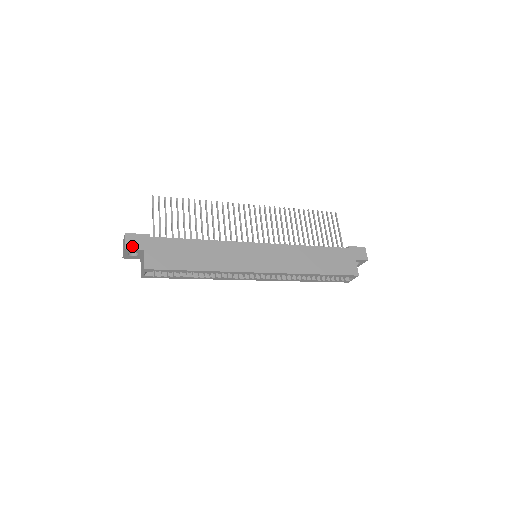
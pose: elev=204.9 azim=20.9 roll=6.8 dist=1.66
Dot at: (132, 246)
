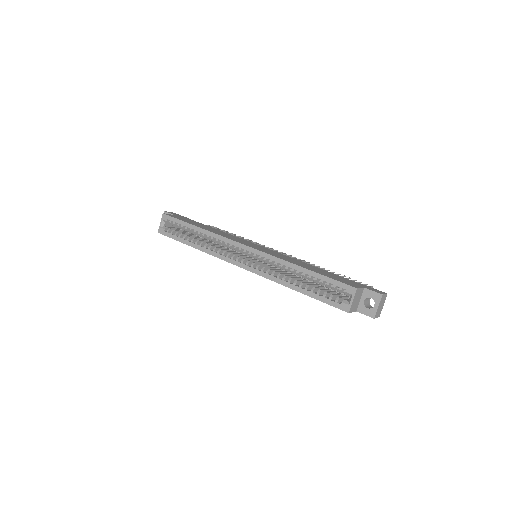
Dot at: (170, 213)
